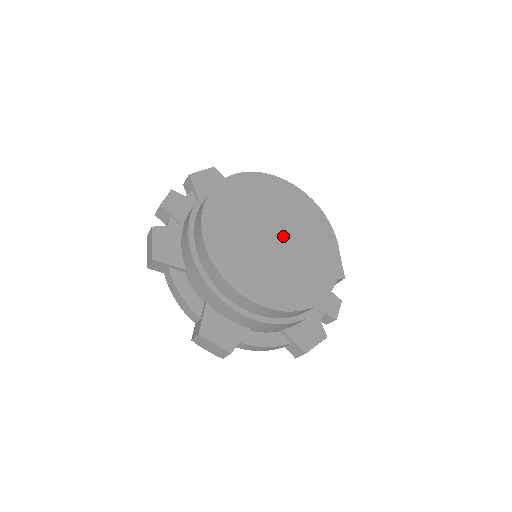
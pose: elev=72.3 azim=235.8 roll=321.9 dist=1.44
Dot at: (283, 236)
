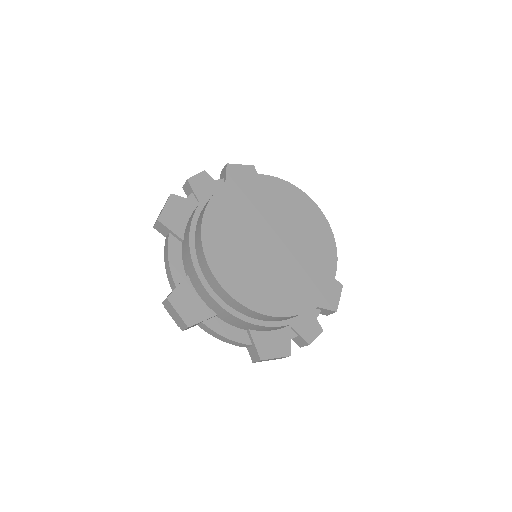
Dot at: (282, 244)
